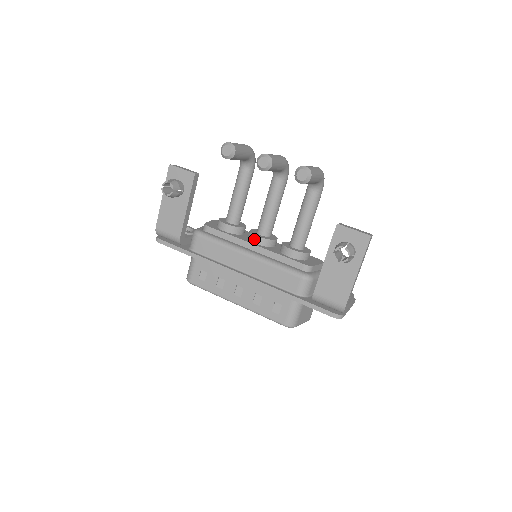
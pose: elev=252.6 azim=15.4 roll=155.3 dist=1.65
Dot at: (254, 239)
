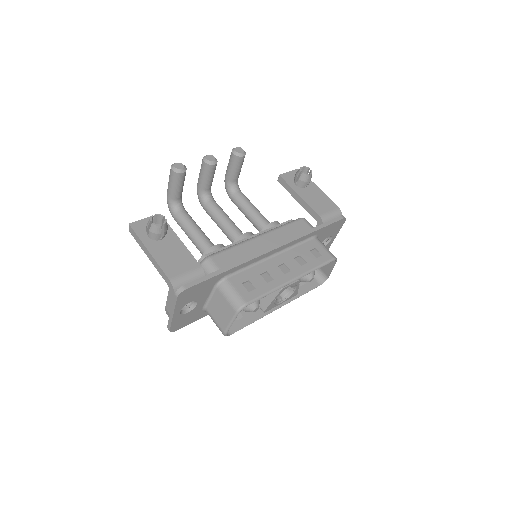
Dot at: (245, 237)
